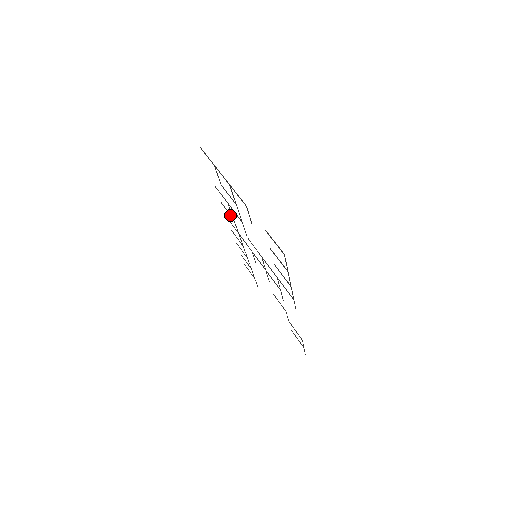
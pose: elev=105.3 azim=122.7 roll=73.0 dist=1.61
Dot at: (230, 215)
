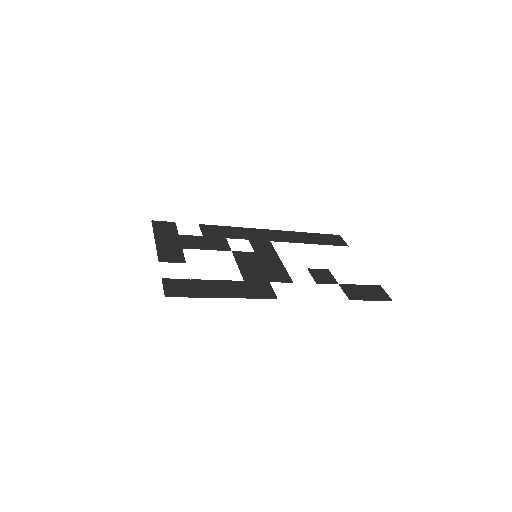
Dot at: (225, 235)
